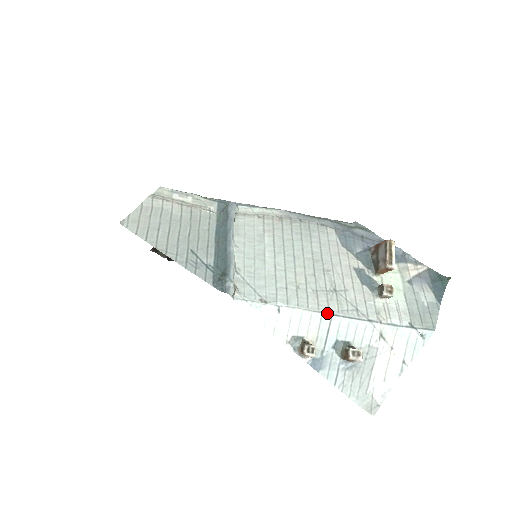
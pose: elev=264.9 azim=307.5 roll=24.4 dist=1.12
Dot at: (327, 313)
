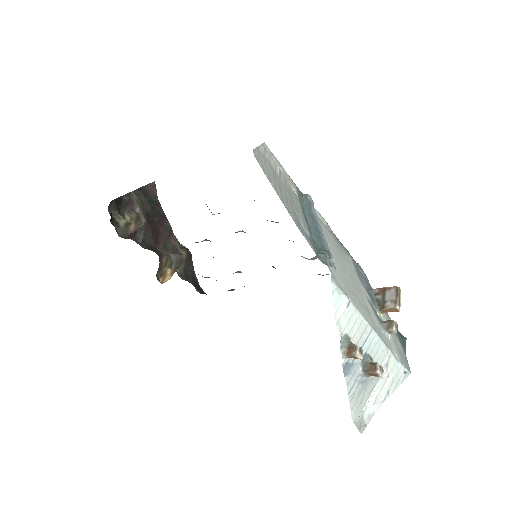
Dot at: (370, 325)
